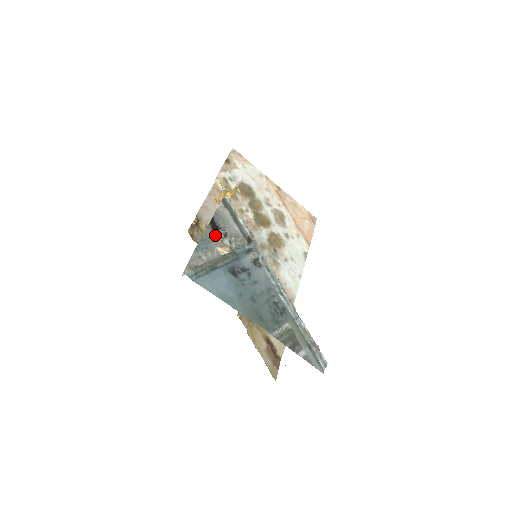
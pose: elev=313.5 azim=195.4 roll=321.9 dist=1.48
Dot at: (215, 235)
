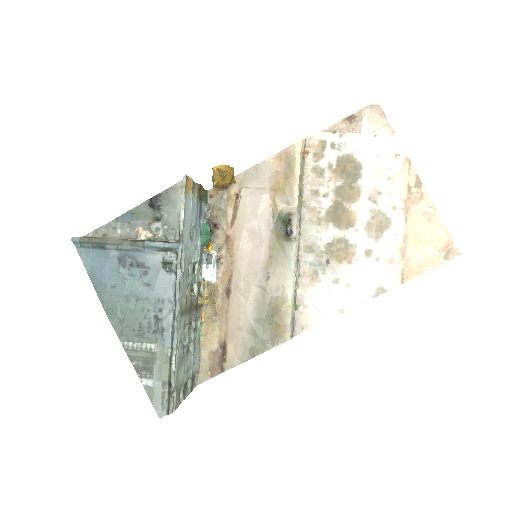
Dot at: (147, 214)
